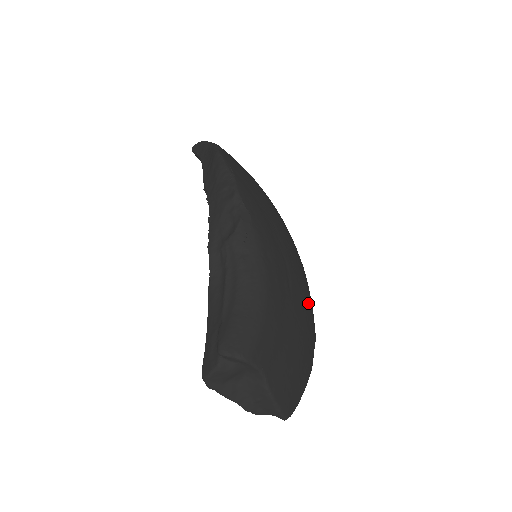
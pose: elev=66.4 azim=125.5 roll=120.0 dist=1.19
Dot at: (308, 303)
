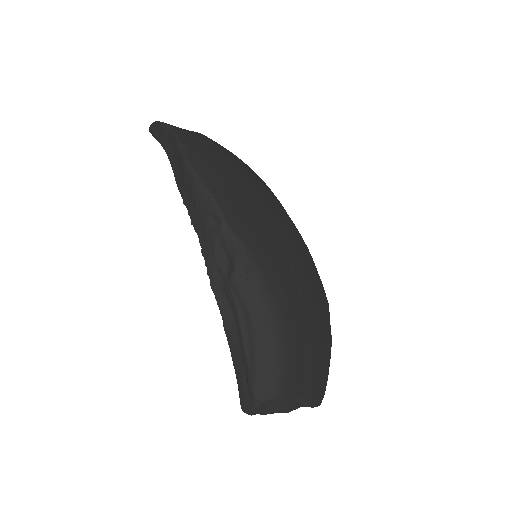
Dot at: (317, 285)
